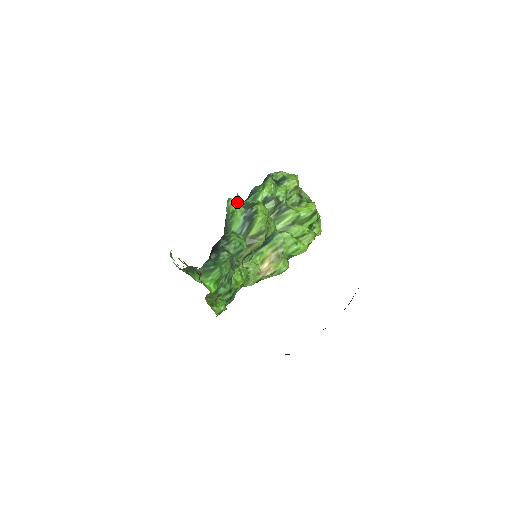
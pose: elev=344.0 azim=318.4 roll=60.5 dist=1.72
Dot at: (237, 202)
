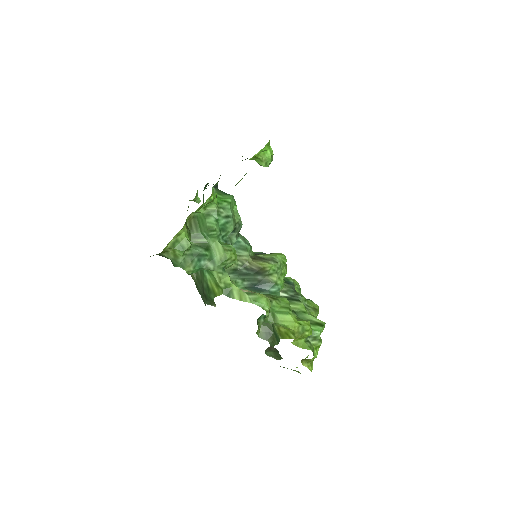
Dot at: occluded
